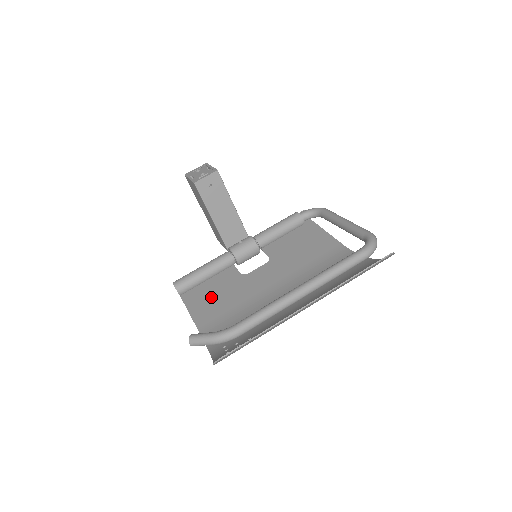
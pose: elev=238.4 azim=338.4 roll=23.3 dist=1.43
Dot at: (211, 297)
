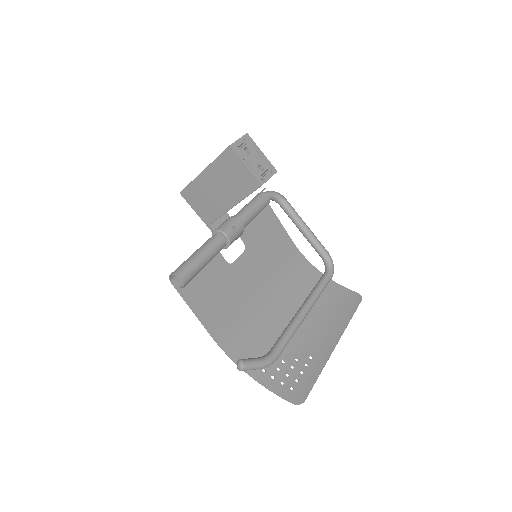
Dot at: (209, 292)
